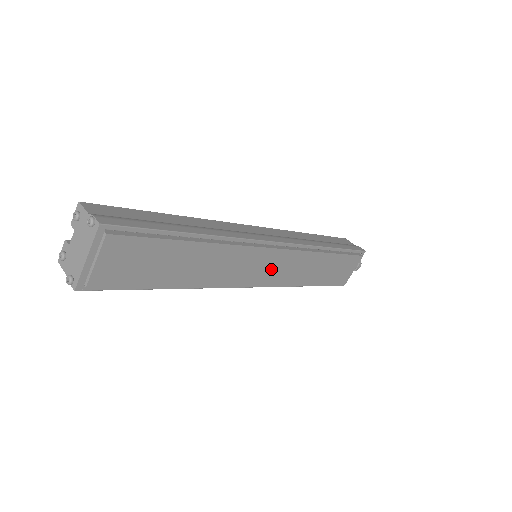
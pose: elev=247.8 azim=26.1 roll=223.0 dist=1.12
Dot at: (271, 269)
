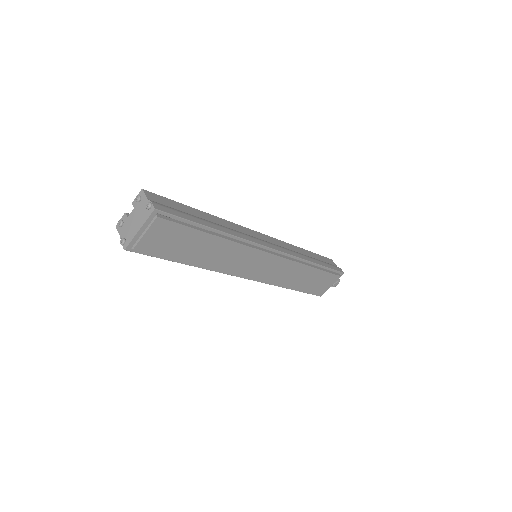
Dot at: (265, 269)
